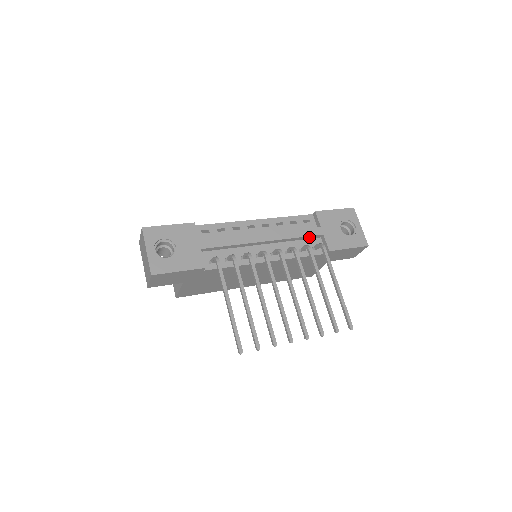
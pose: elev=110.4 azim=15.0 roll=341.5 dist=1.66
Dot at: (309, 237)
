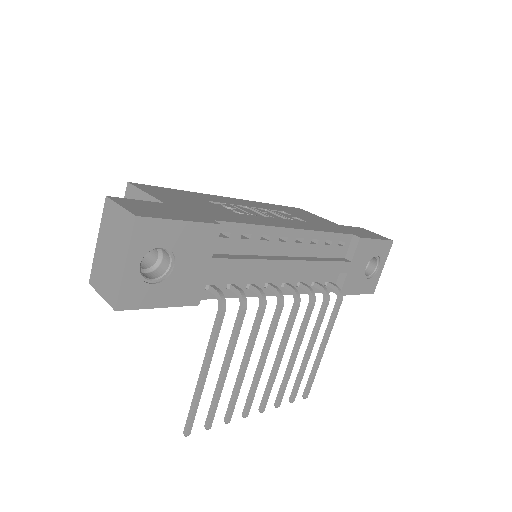
Dot at: (332, 270)
